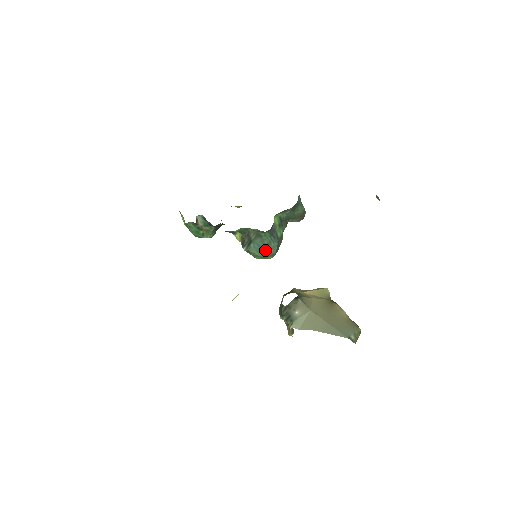
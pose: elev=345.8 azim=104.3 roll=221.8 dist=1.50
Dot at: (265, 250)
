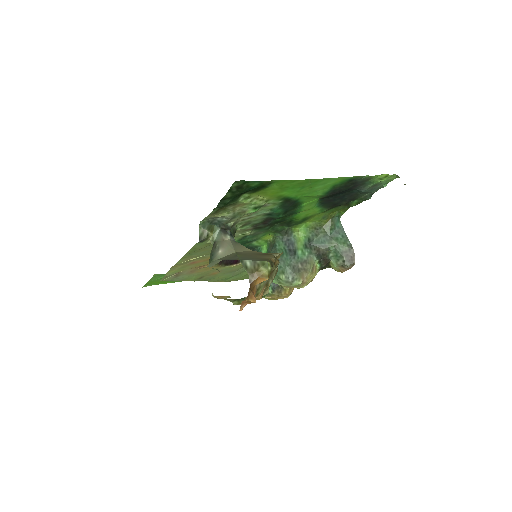
Dot at: occluded
